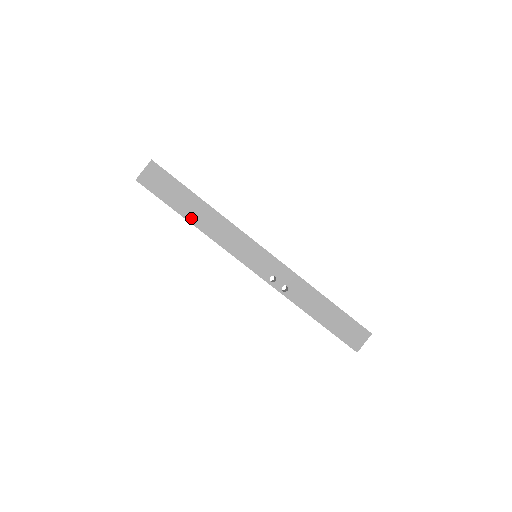
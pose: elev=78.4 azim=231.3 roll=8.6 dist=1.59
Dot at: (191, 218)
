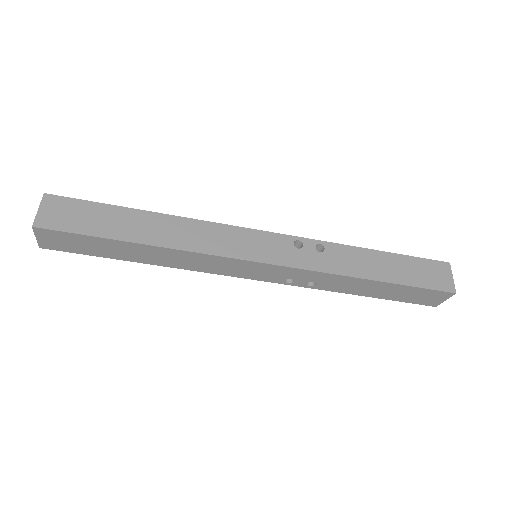
Dot at: (141, 260)
